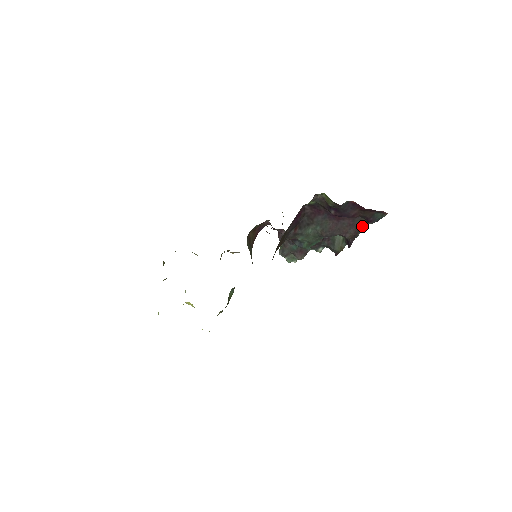
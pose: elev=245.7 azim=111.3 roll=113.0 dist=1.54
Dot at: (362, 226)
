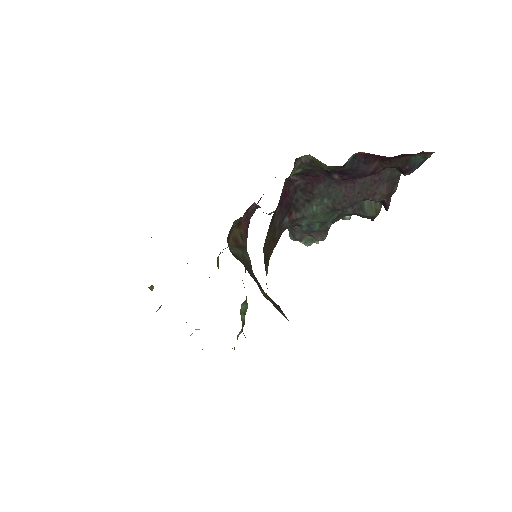
Dot at: (397, 175)
